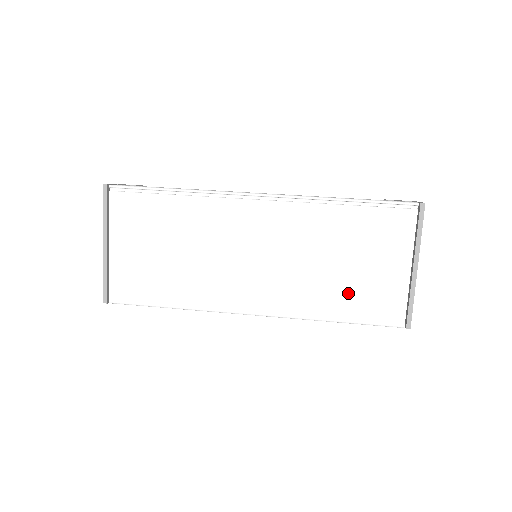
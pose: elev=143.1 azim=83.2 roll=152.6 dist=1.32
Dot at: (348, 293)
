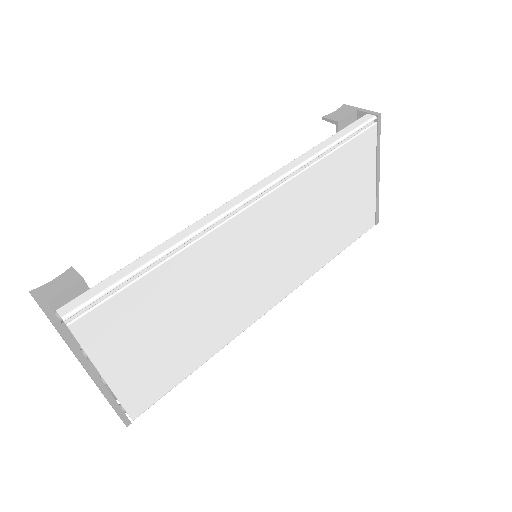
Dot at: (339, 230)
